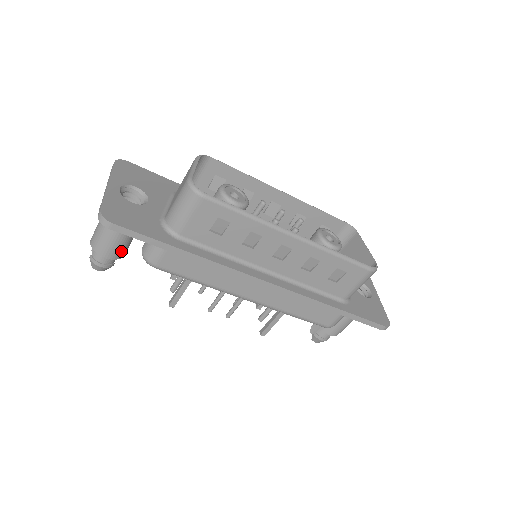
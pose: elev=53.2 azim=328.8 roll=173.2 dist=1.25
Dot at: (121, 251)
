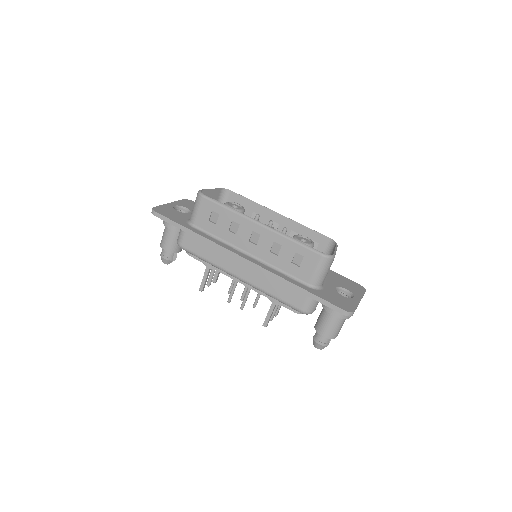
Dot at: (173, 246)
